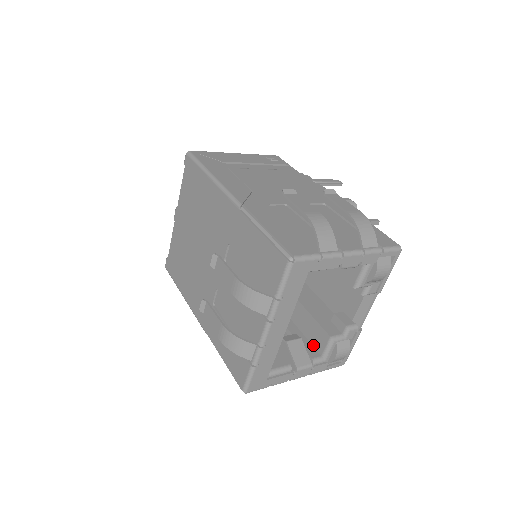
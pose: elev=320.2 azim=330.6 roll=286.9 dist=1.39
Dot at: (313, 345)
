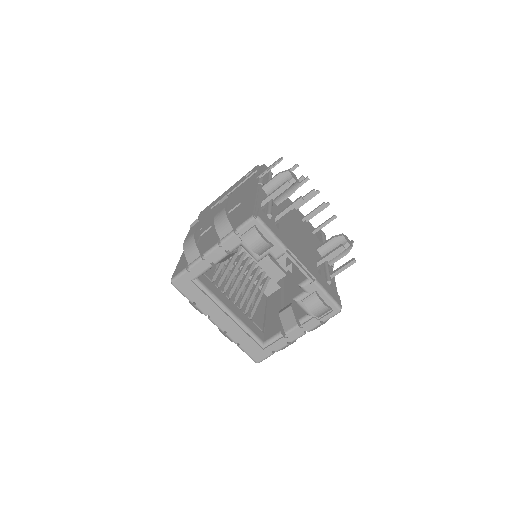
Dot at: occluded
